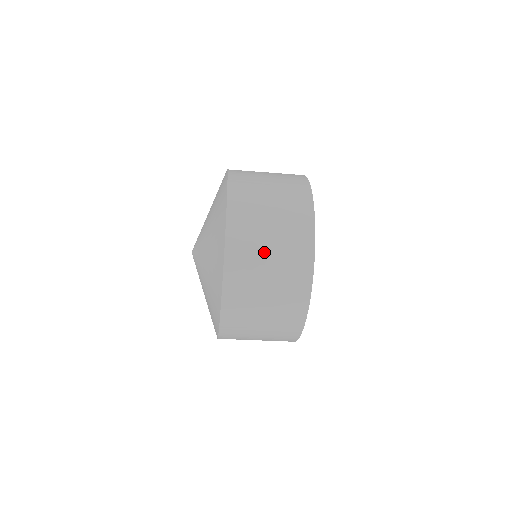
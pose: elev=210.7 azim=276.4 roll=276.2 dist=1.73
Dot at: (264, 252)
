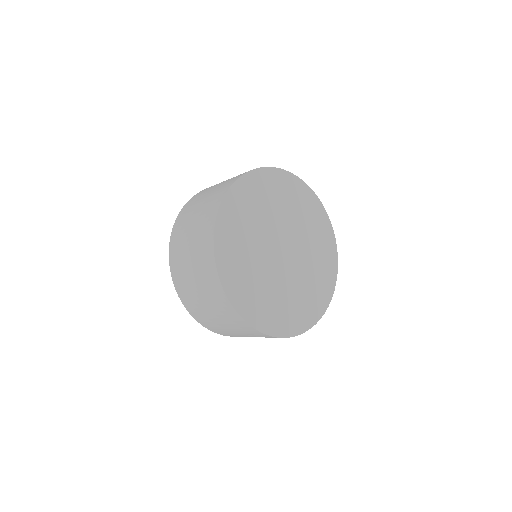
Dot at: (189, 226)
